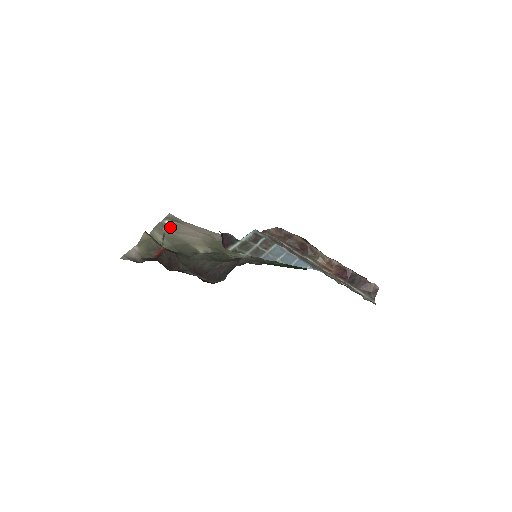
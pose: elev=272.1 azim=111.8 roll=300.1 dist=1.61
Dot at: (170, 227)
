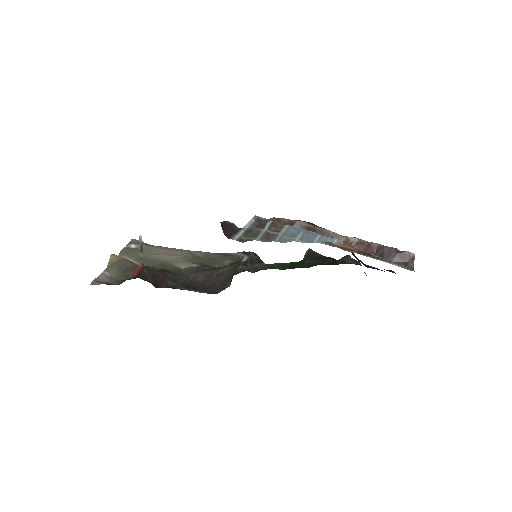
Dot at: (139, 250)
